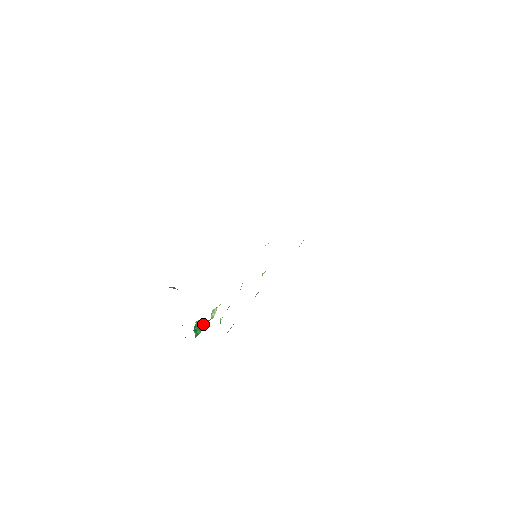
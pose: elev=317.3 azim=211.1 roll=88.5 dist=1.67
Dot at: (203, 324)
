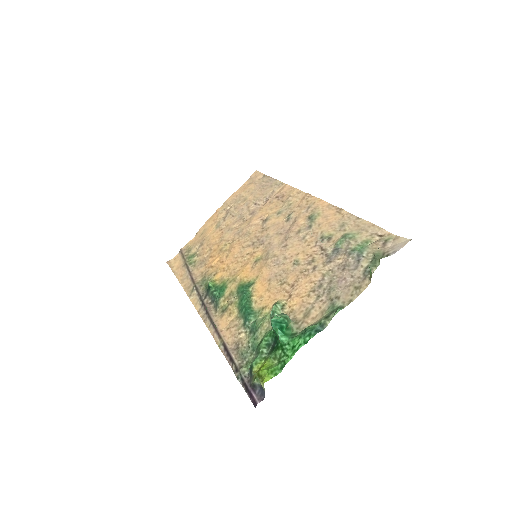
Dot at: (291, 320)
